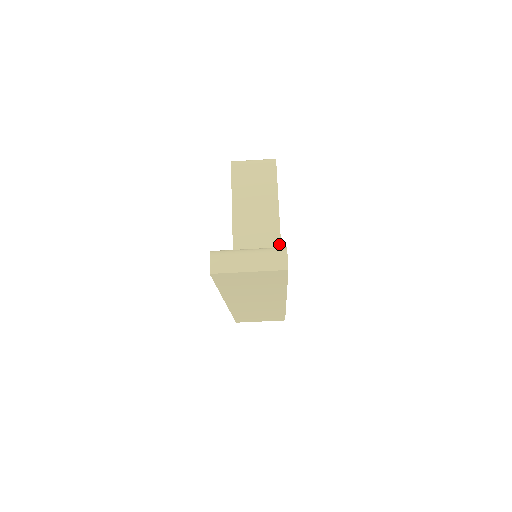
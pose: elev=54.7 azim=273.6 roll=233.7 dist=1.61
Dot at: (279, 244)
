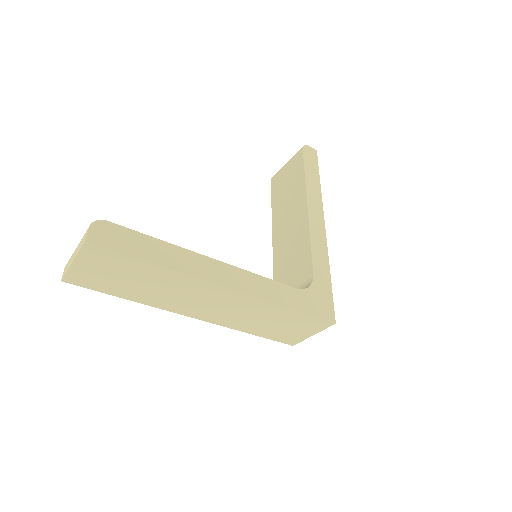
Dot at: (308, 232)
